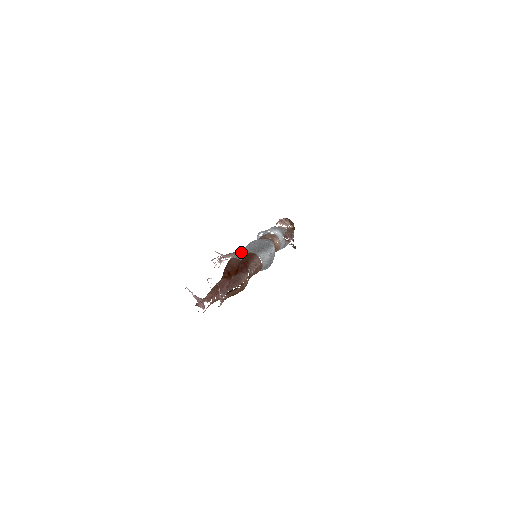
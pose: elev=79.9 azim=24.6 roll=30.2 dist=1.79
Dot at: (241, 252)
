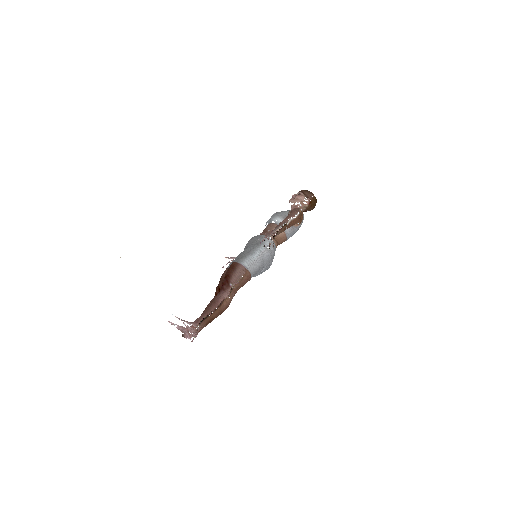
Dot at: occluded
